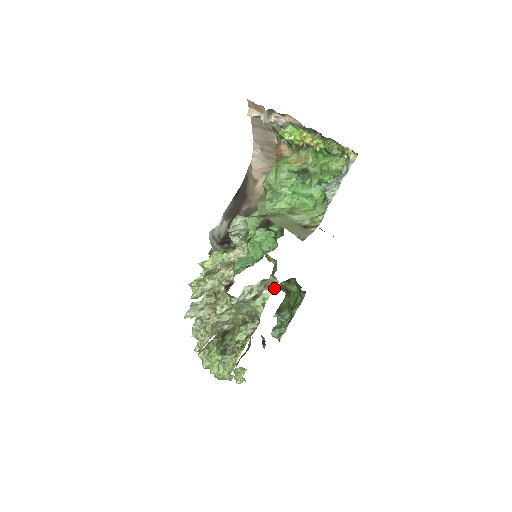
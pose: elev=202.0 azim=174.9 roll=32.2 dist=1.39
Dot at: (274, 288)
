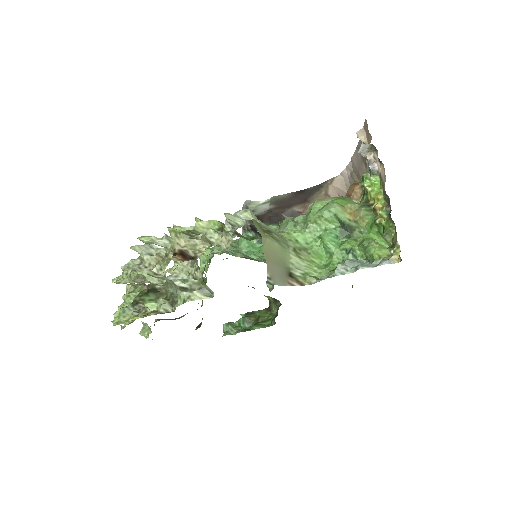
Dot at: (206, 297)
